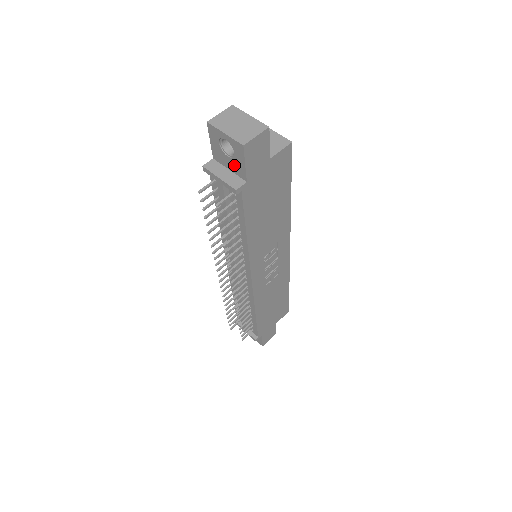
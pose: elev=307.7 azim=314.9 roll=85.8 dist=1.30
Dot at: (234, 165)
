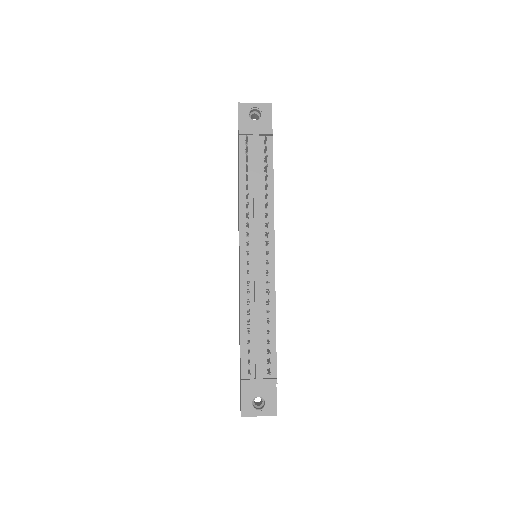
Dot at: (261, 125)
